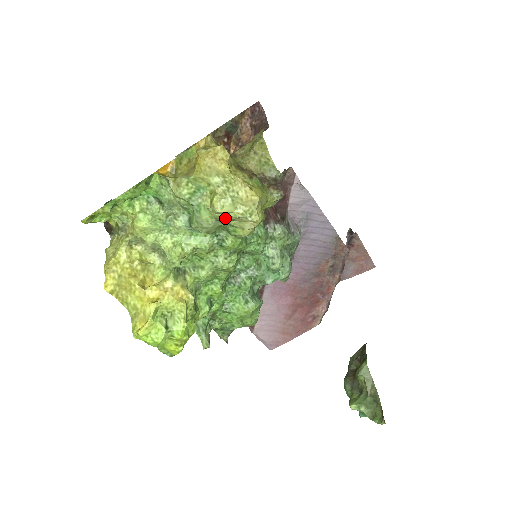
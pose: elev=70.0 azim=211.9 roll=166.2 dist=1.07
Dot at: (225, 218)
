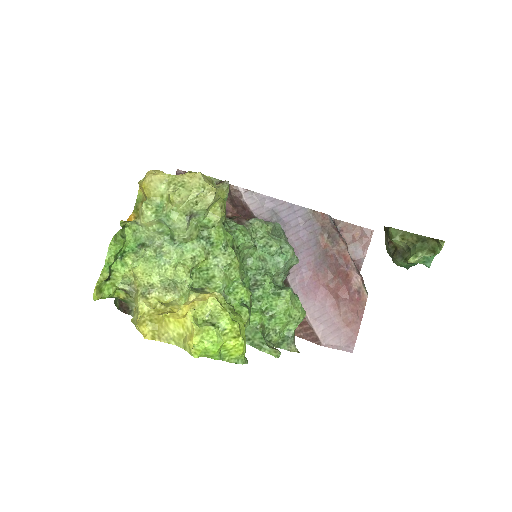
Dot at: (190, 207)
